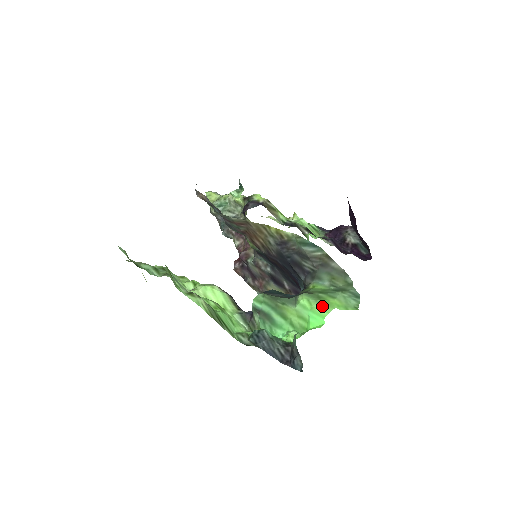
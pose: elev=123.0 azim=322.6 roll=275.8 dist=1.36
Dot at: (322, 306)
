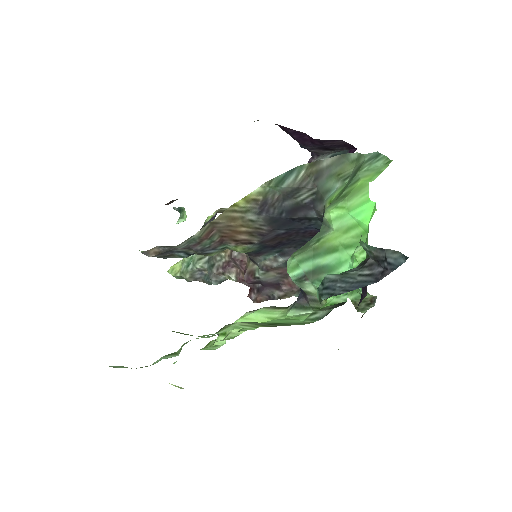
Dot at: (355, 196)
